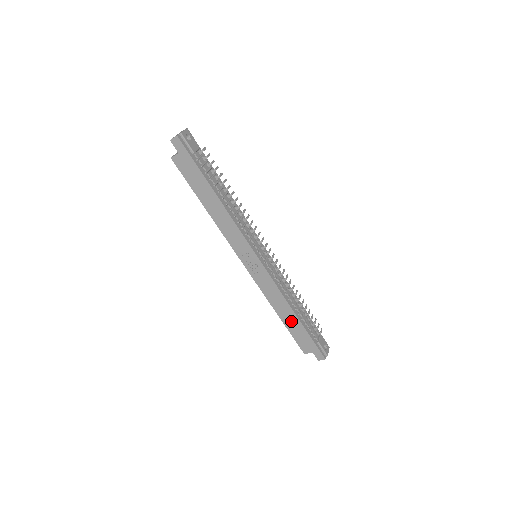
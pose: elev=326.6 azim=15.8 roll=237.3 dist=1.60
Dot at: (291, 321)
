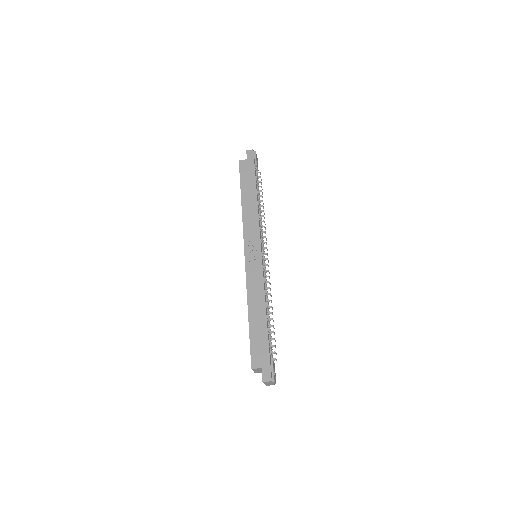
Dot at: (258, 322)
